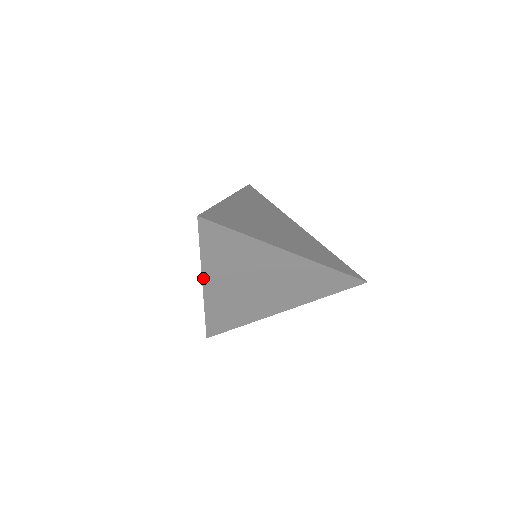
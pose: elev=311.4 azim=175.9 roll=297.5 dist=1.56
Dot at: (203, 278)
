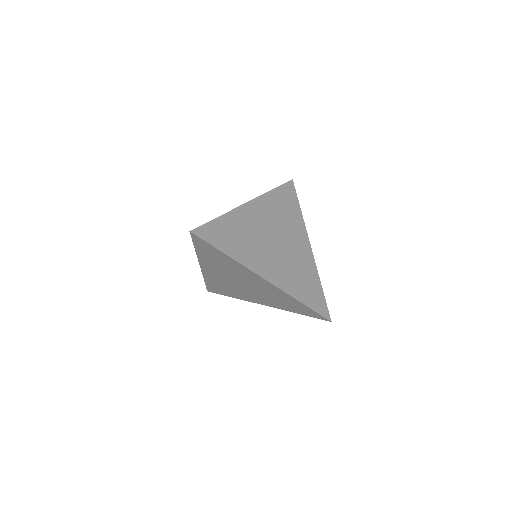
Dot at: (200, 262)
